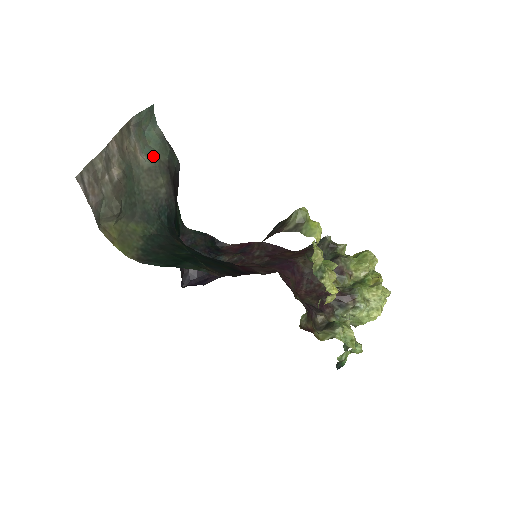
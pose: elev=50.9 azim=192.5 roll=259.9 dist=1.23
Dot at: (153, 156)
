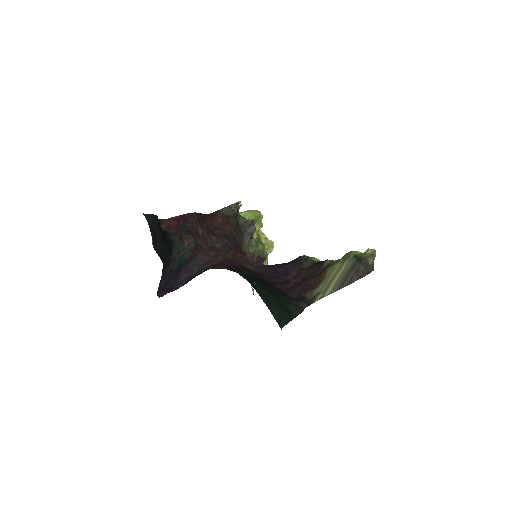
Dot at: occluded
